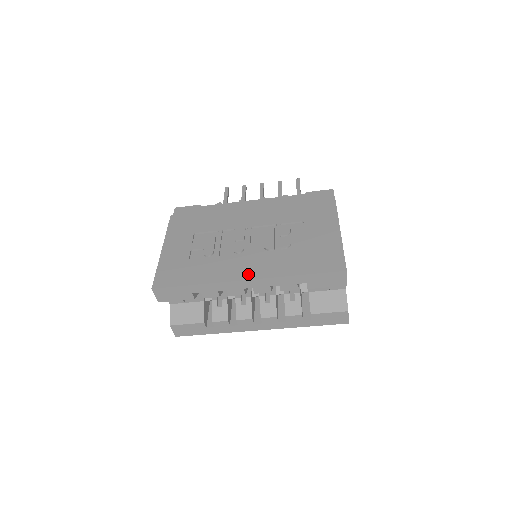
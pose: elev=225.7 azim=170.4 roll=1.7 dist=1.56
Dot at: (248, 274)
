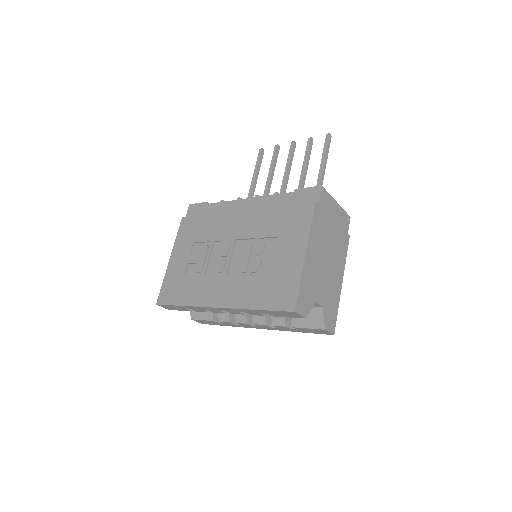
Dot at: (219, 301)
